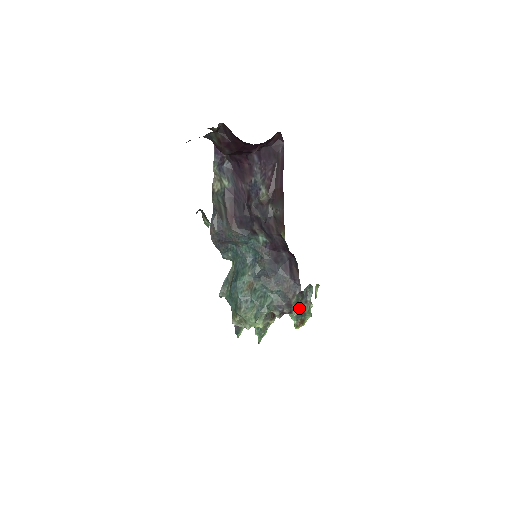
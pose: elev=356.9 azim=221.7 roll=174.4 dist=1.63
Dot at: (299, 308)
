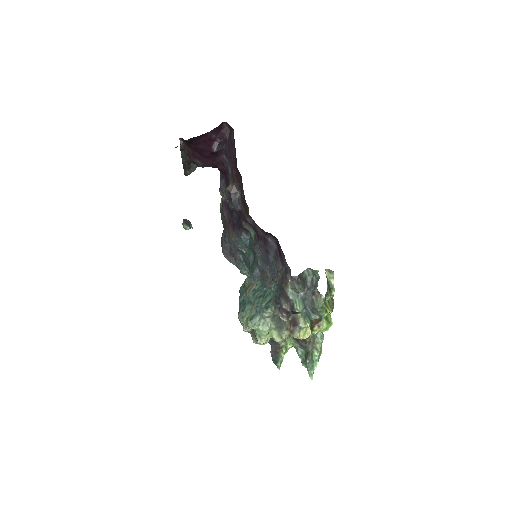
Dot at: (305, 302)
